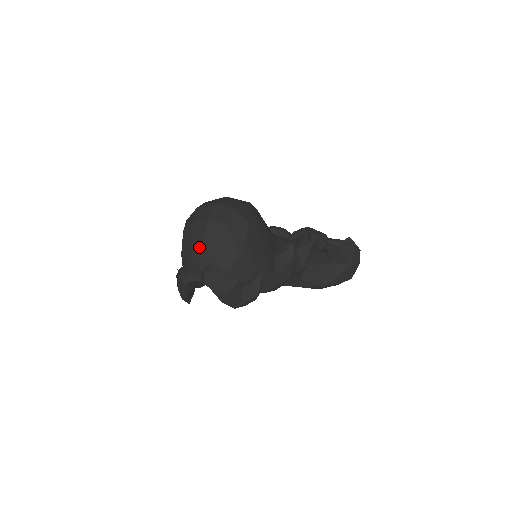
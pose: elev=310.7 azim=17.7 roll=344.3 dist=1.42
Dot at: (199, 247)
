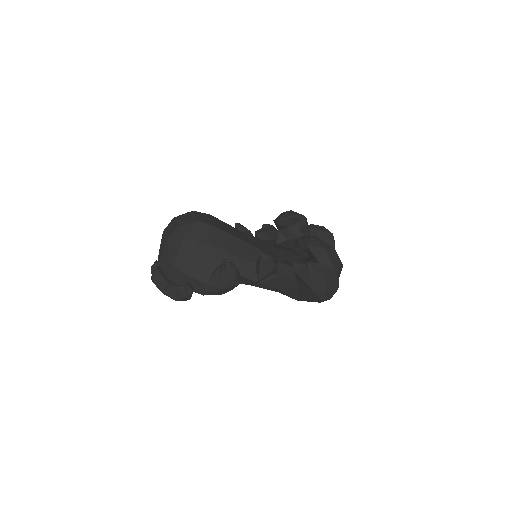
Dot at: (159, 250)
